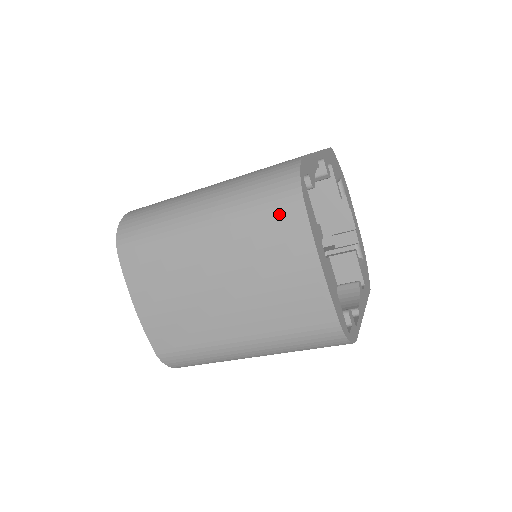
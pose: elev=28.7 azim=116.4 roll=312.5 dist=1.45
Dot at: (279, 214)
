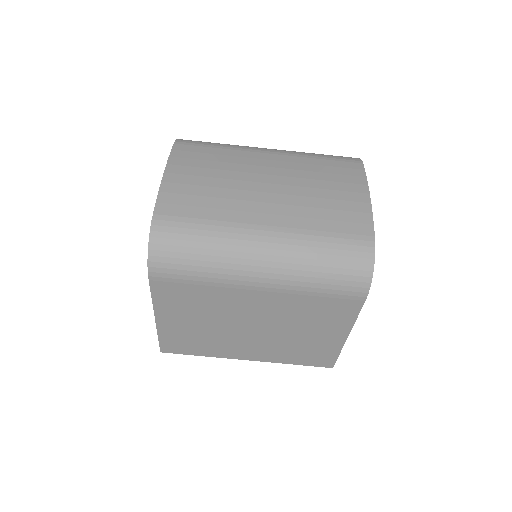
Dot at: (341, 162)
